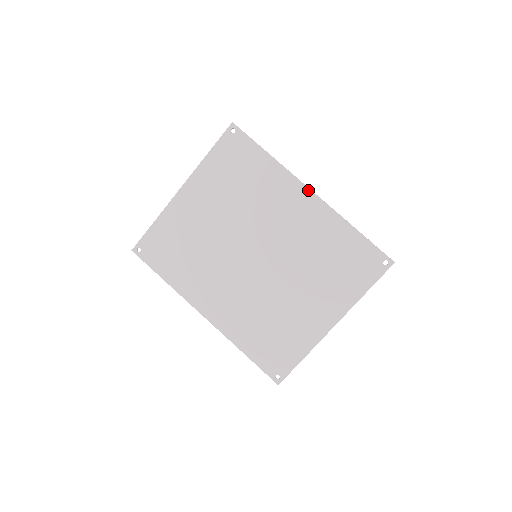
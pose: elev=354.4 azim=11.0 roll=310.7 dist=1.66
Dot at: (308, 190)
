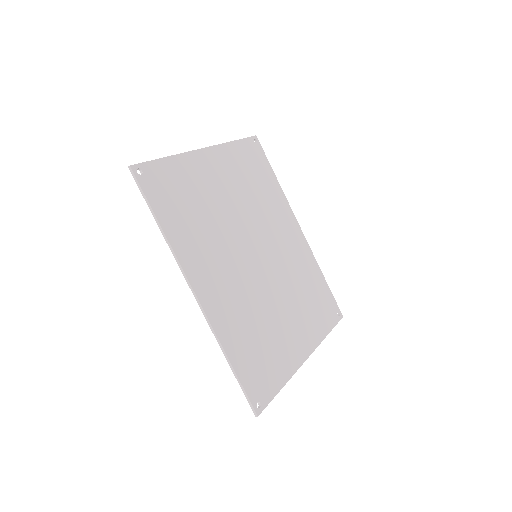
Dot at: (298, 225)
